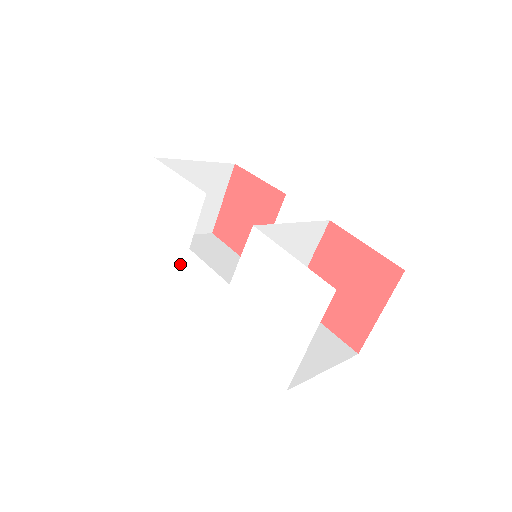
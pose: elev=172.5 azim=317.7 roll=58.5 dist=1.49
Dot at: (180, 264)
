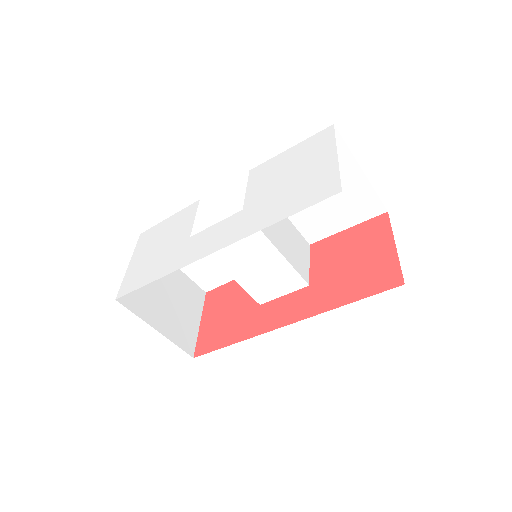
Dot at: (181, 255)
